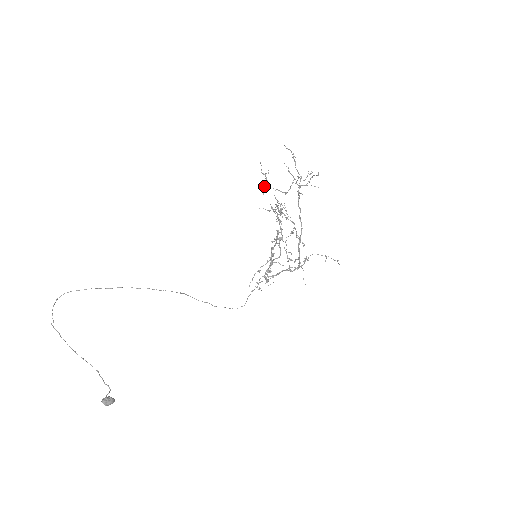
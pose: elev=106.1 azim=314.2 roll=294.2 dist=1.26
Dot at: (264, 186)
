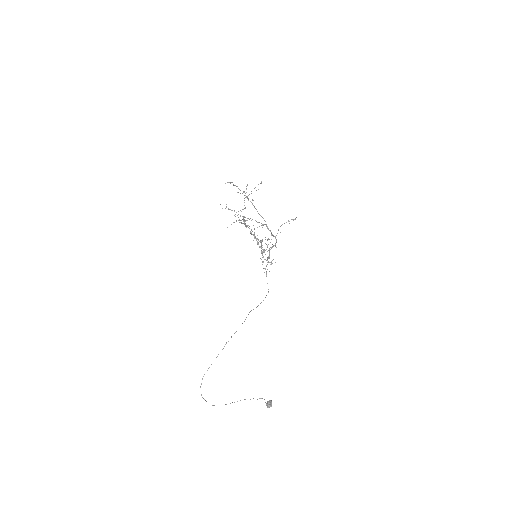
Dot at: (234, 215)
